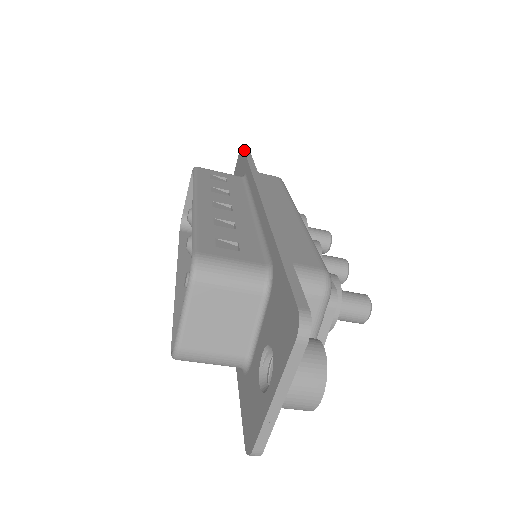
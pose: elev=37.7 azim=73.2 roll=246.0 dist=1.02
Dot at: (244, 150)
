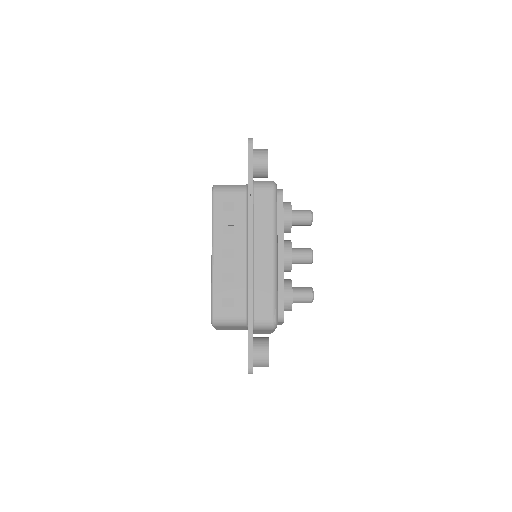
Dot at: (248, 156)
